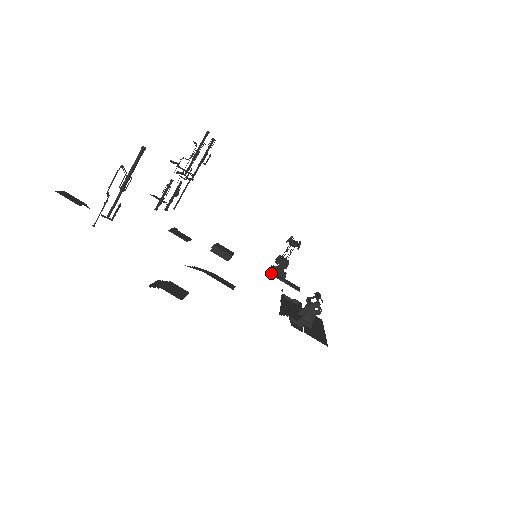
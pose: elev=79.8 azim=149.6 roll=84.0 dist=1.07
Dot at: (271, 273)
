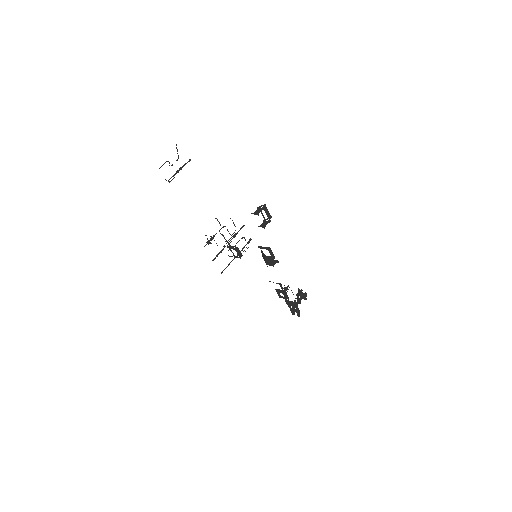
Dot at: occluded
